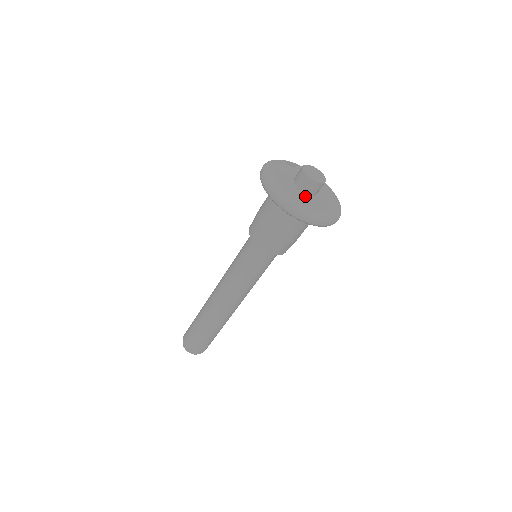
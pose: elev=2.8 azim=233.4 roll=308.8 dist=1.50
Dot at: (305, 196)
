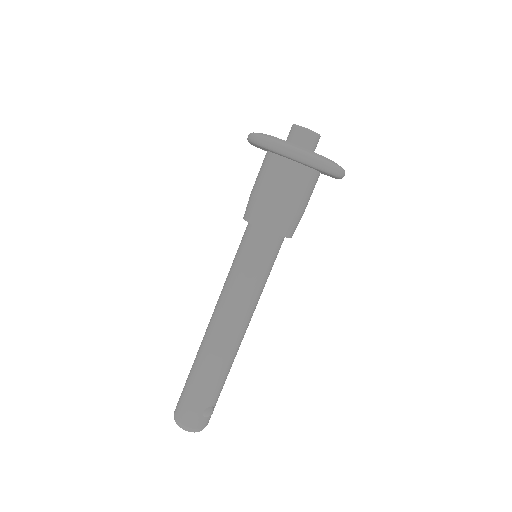
Dot at: occluded
